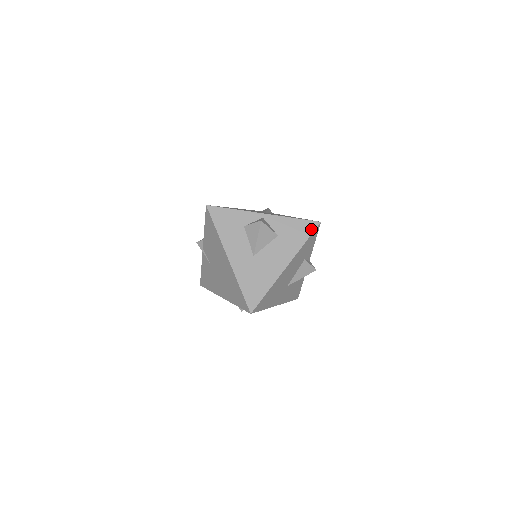
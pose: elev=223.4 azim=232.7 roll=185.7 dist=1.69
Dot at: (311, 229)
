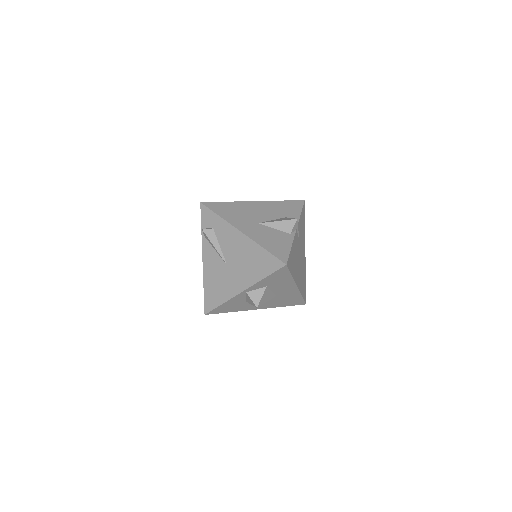
Dot at: occluded
